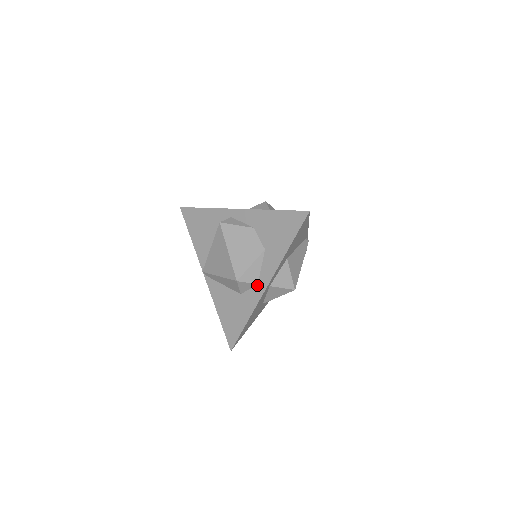
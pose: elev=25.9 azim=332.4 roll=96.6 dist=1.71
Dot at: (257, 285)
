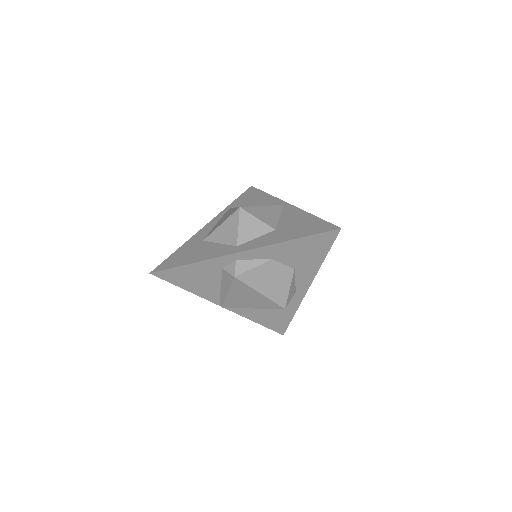
Dot at: (295, 293)
